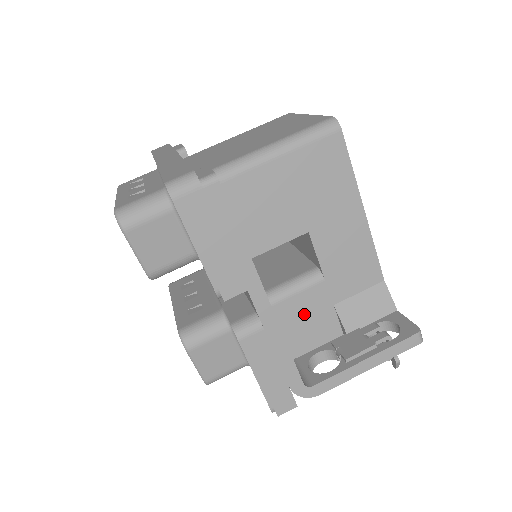
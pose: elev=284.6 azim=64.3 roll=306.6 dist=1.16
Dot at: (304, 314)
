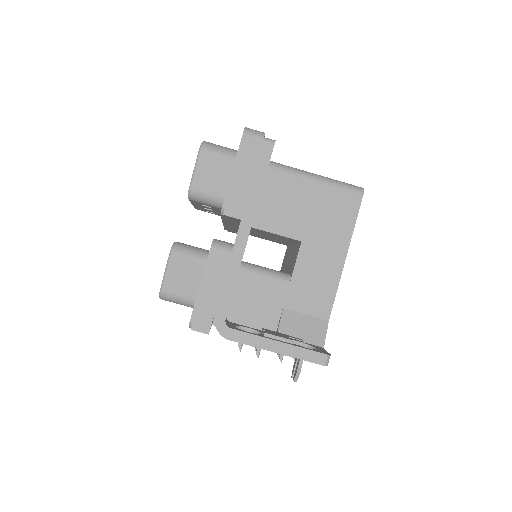
Dot at: (259, 297)
